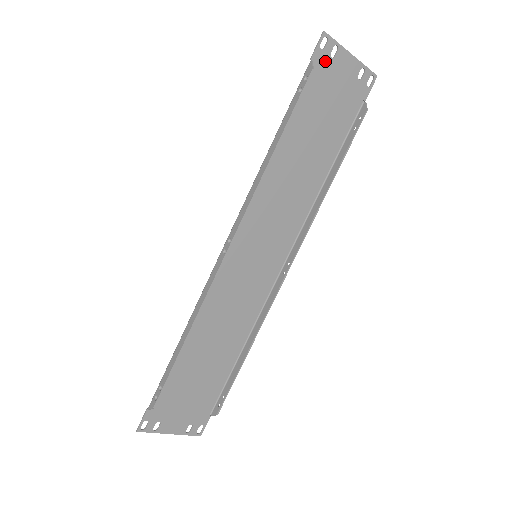
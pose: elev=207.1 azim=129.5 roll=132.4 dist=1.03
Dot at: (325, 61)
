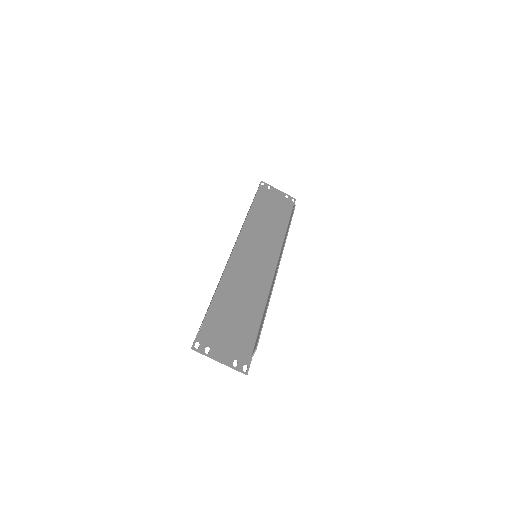
Dot at: (266, 189)
